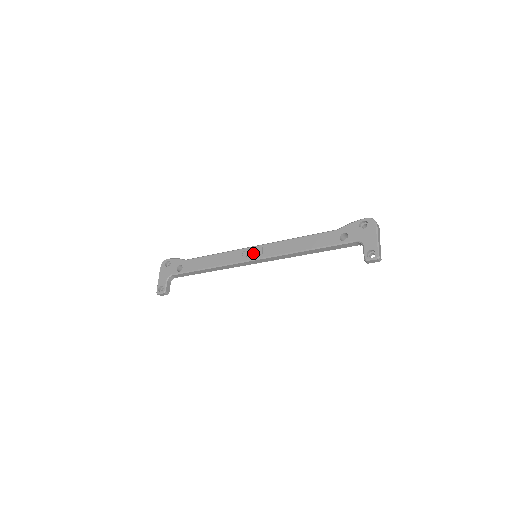
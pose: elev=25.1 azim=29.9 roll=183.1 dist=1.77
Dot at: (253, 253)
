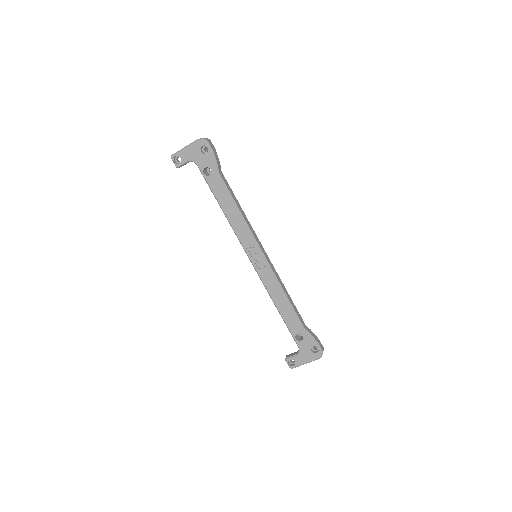
Dot at: (256, 257)
